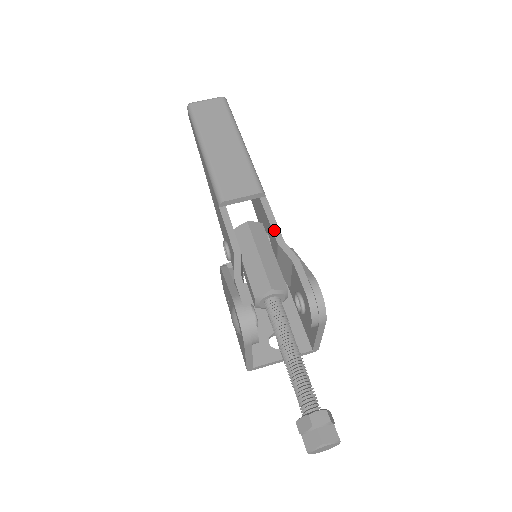
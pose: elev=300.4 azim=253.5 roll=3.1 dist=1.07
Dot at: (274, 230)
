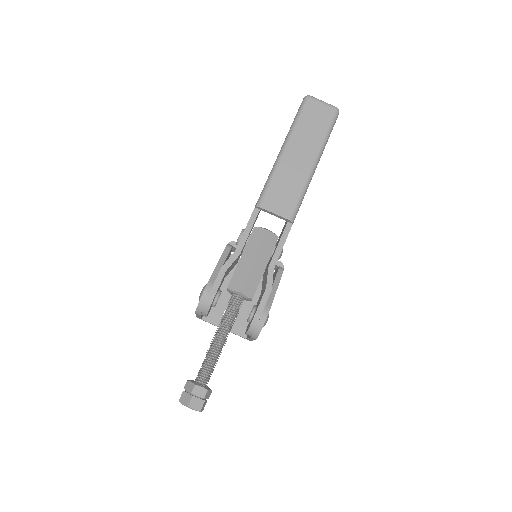
Dot at: (275, 255)
